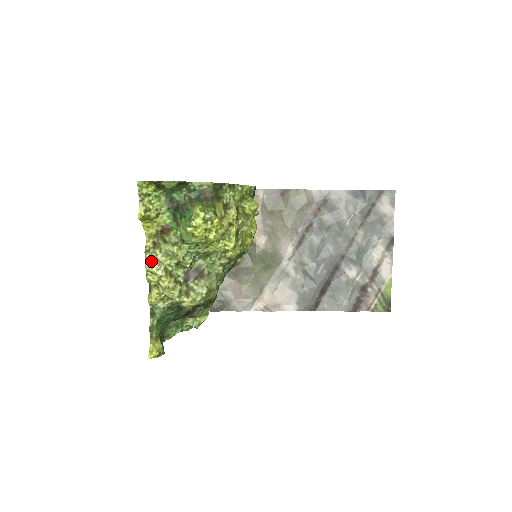
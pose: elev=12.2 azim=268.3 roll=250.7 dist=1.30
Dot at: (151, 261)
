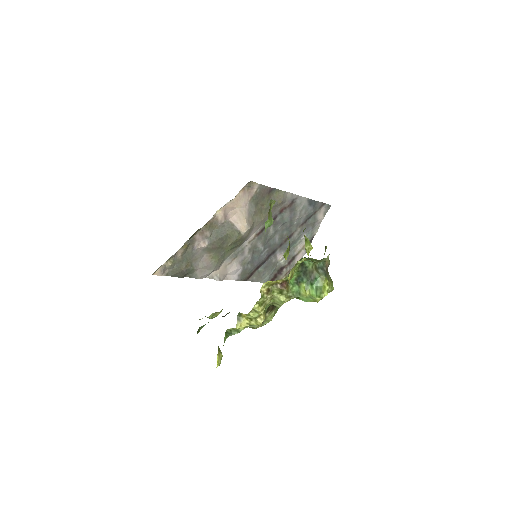
Dot at: (260, 303)
